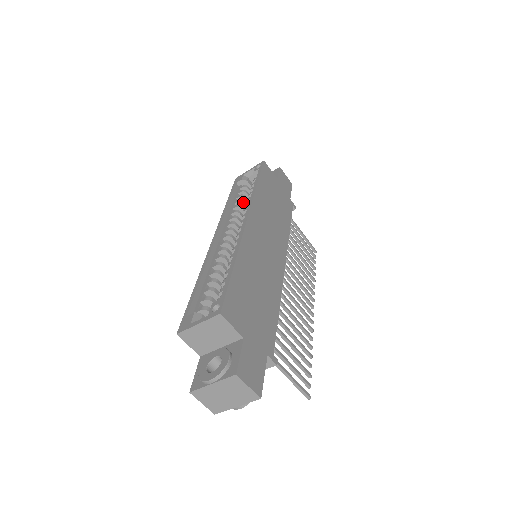
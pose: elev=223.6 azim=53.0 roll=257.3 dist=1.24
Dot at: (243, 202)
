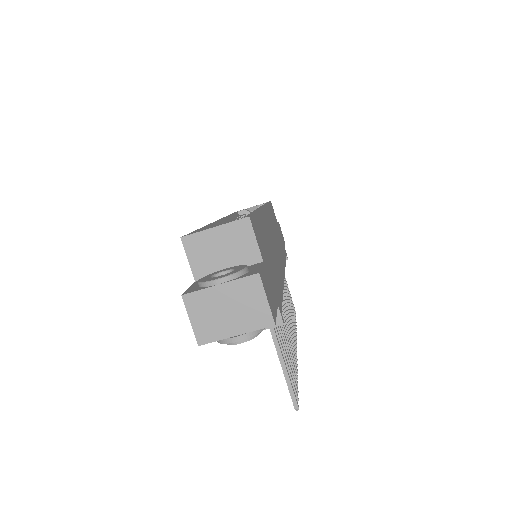
Dot at: occluded
